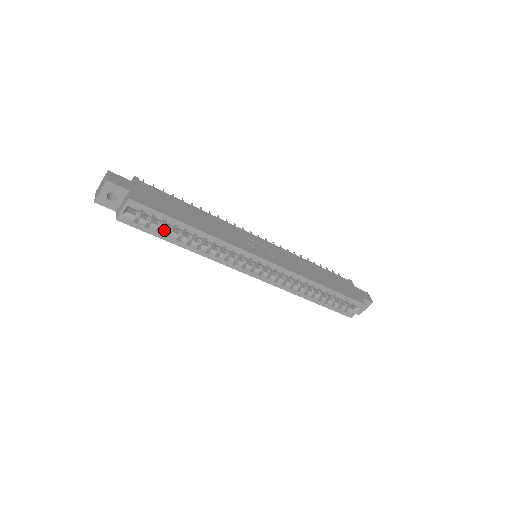
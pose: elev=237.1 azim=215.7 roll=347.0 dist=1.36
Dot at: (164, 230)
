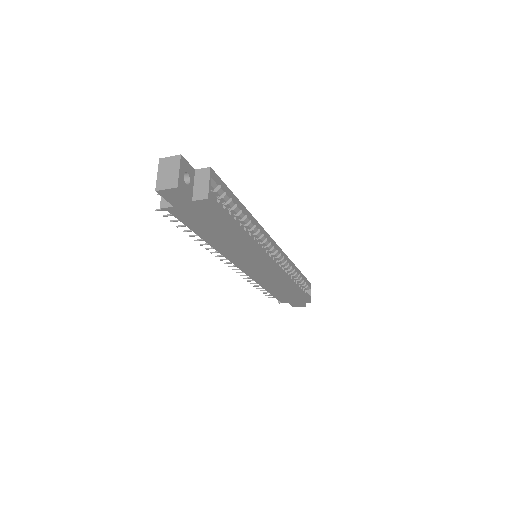
Dot at: (231, 213)
